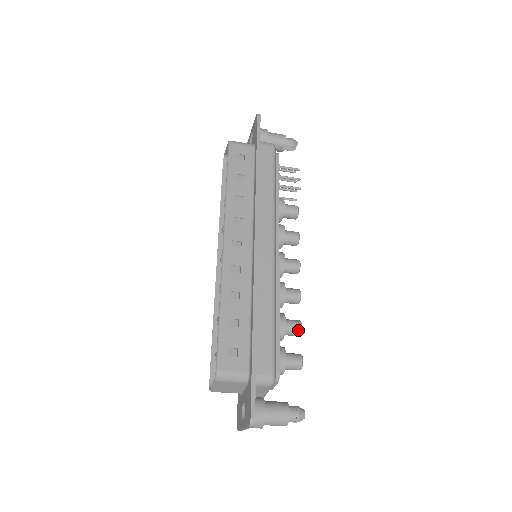
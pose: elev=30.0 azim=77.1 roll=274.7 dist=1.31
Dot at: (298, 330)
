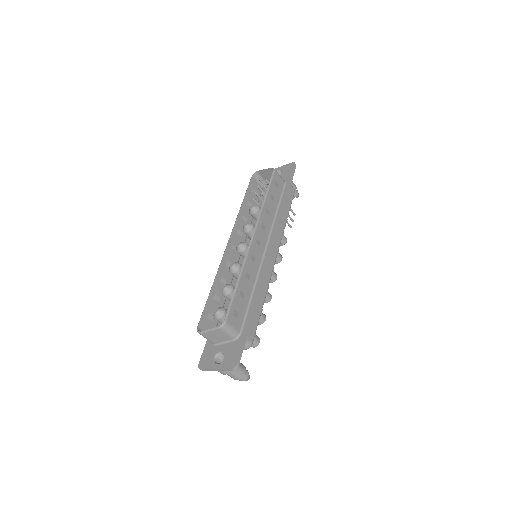
Dot at: (263, 321)
